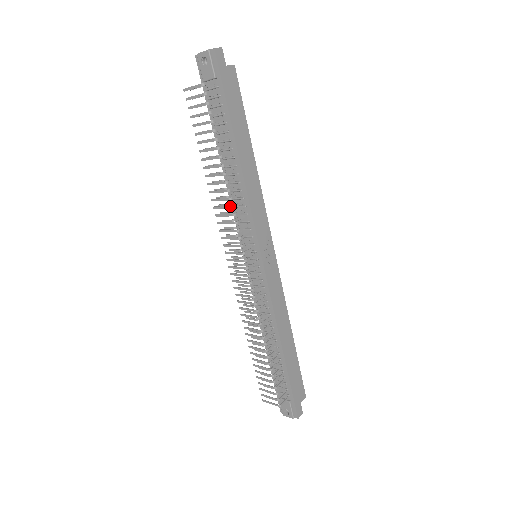
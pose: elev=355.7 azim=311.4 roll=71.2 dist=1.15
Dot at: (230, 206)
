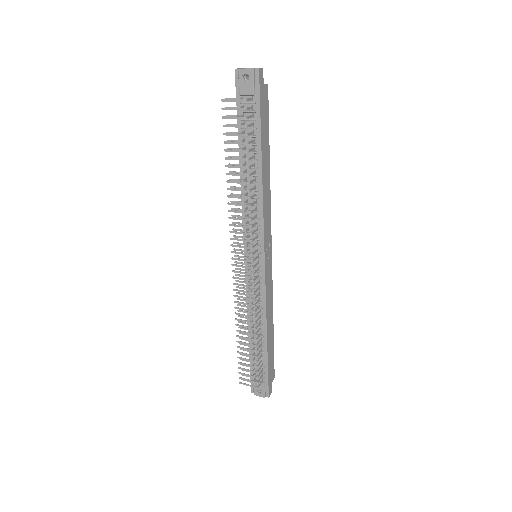
Dot at: (248, 212)
